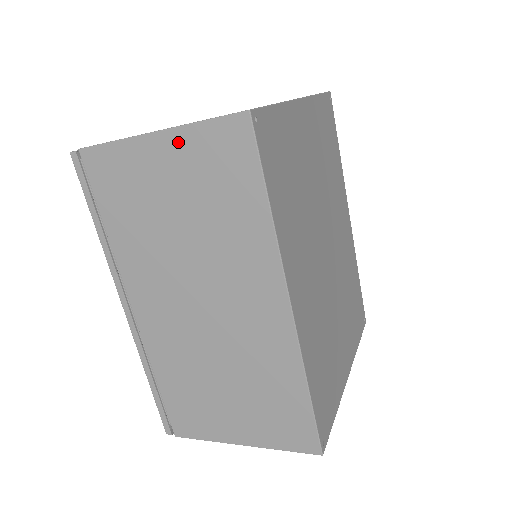
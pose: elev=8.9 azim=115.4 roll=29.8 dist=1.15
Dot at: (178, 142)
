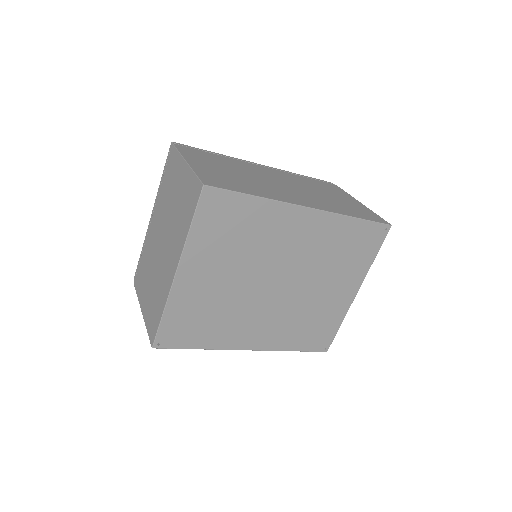
Dot at: occluded
